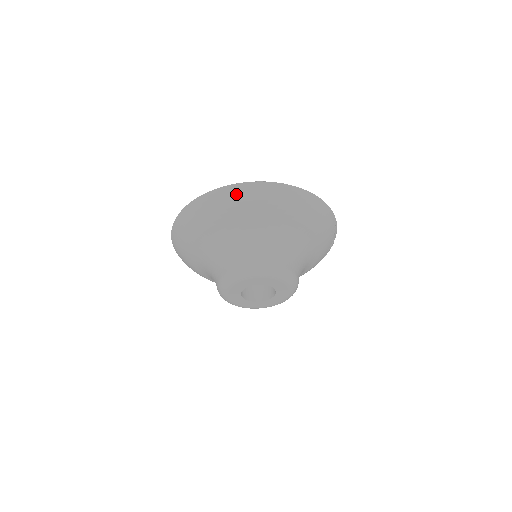
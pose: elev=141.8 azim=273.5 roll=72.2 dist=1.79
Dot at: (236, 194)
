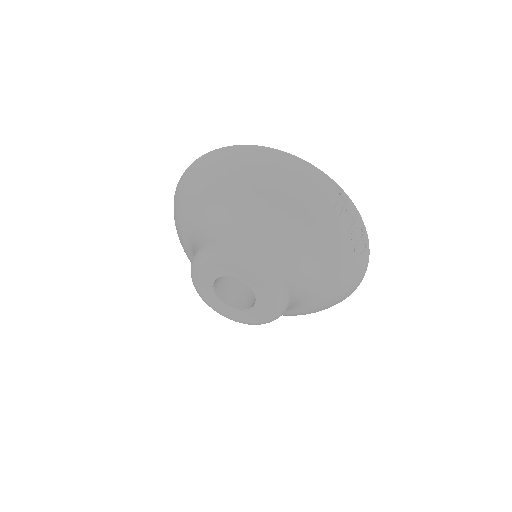
Dot at: (194, 171)
